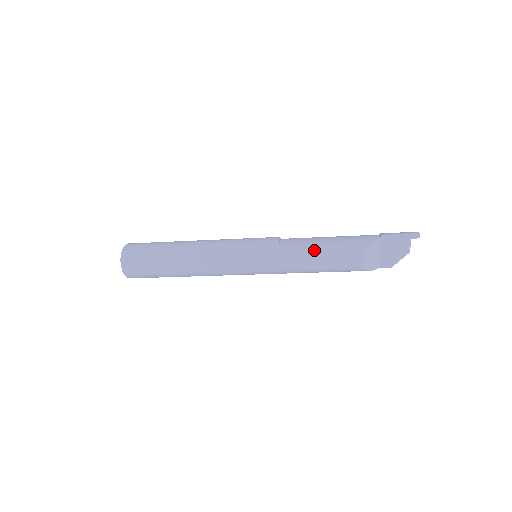
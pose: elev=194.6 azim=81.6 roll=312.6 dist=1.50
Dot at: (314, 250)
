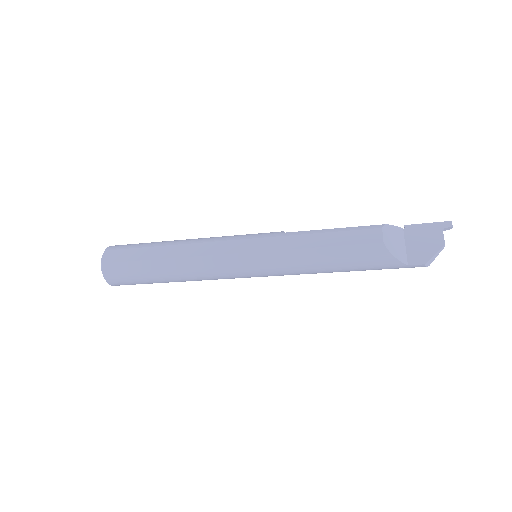
Dot at: (323, 229)
